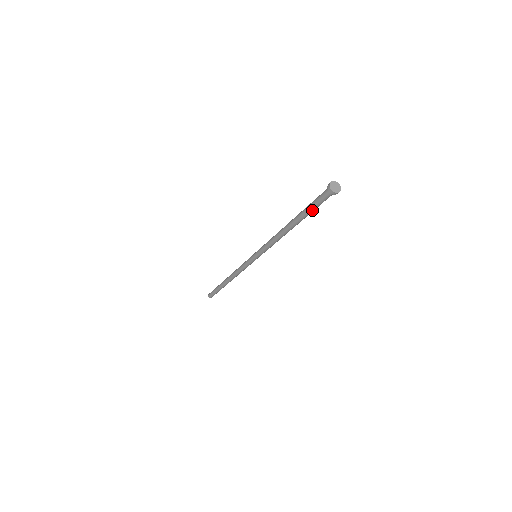
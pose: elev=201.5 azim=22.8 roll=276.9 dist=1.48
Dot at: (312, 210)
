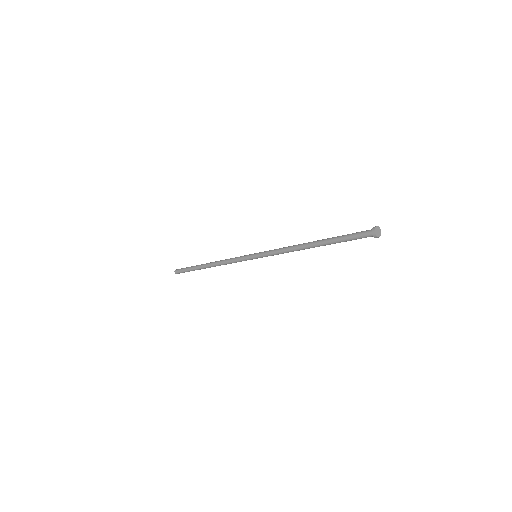
Dot at: (344, 241)
